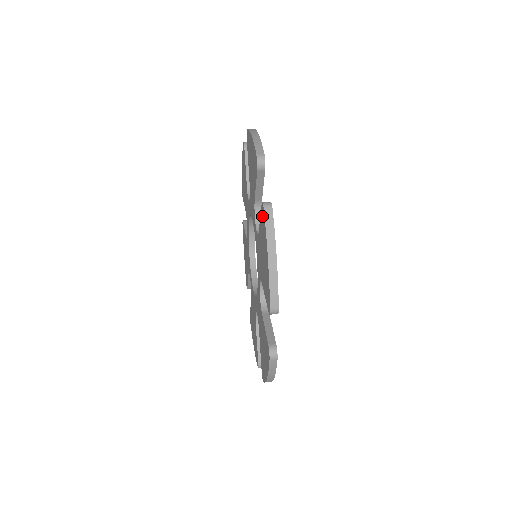
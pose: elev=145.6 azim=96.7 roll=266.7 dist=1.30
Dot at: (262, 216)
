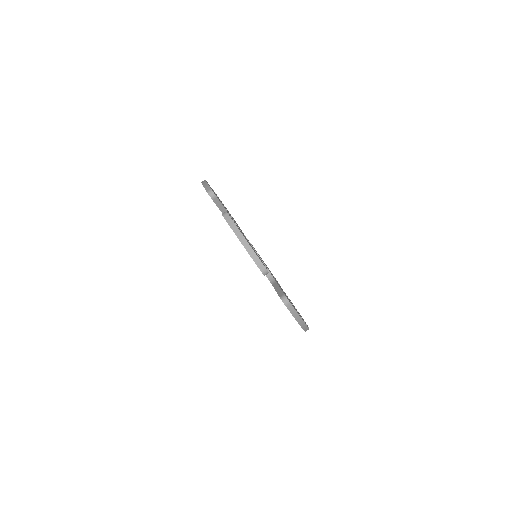
Dot at: occluded
